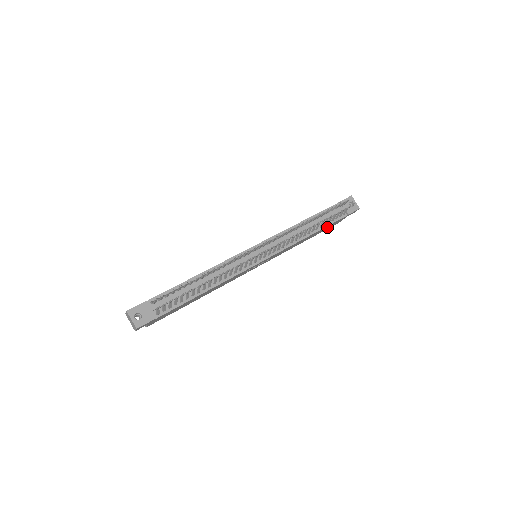
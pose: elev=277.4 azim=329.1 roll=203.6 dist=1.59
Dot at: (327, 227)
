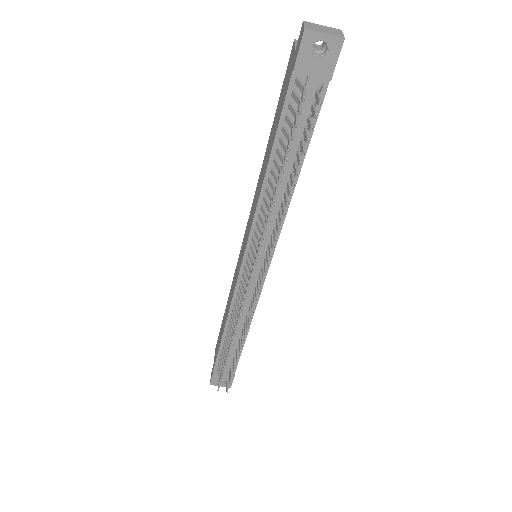
Dot at: occluded
